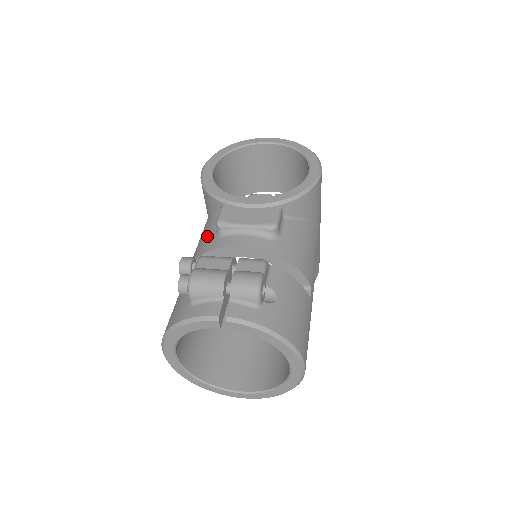
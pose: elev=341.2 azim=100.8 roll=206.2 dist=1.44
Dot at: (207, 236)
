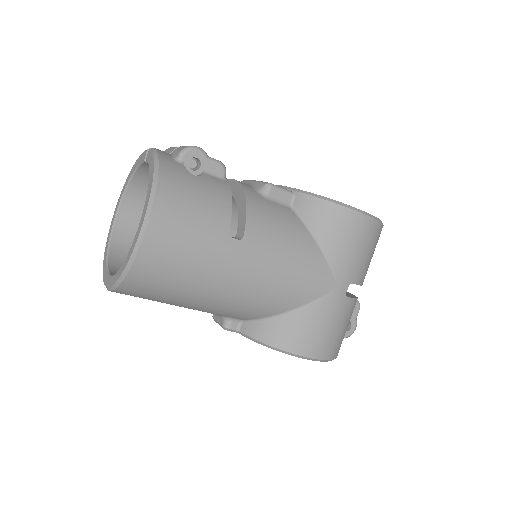
Dot at: occluded
